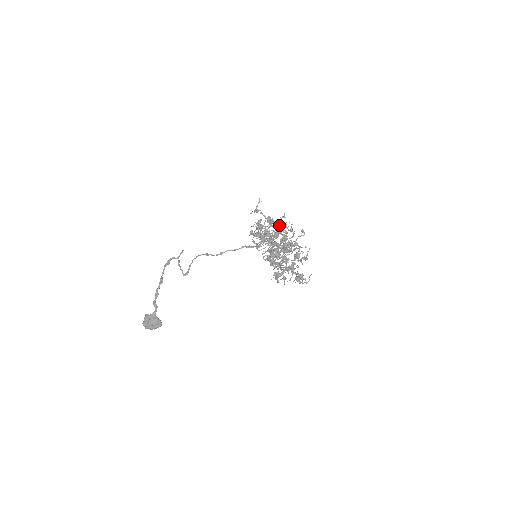
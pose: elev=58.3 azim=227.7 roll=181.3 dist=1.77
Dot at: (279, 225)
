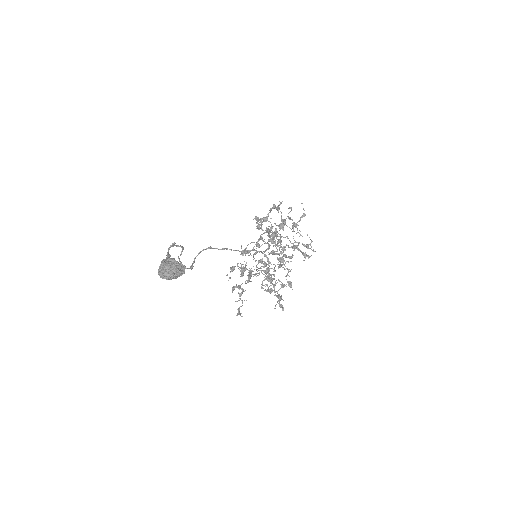
Dot at: (268, 215)
